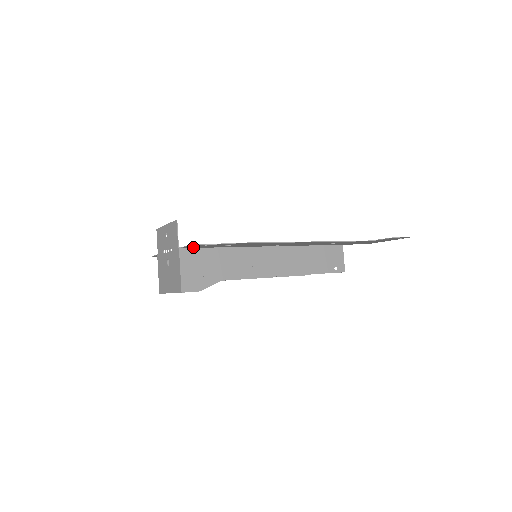
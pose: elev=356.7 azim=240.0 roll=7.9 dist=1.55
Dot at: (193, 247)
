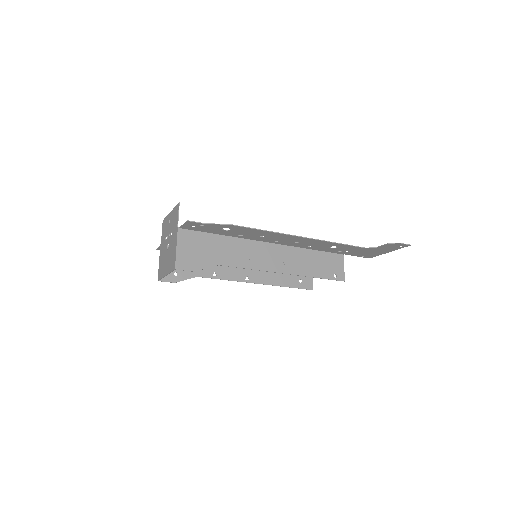
Dot at: (191, 228)
